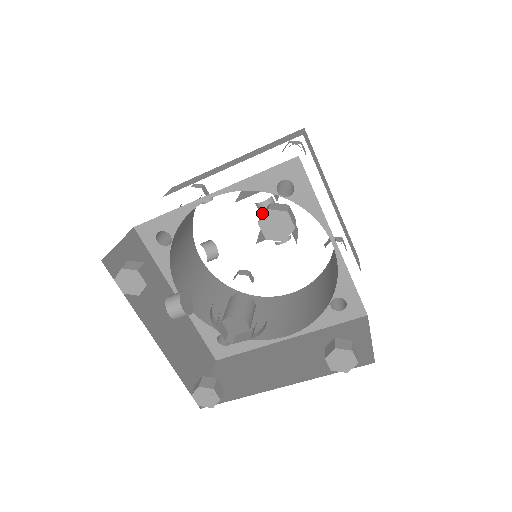
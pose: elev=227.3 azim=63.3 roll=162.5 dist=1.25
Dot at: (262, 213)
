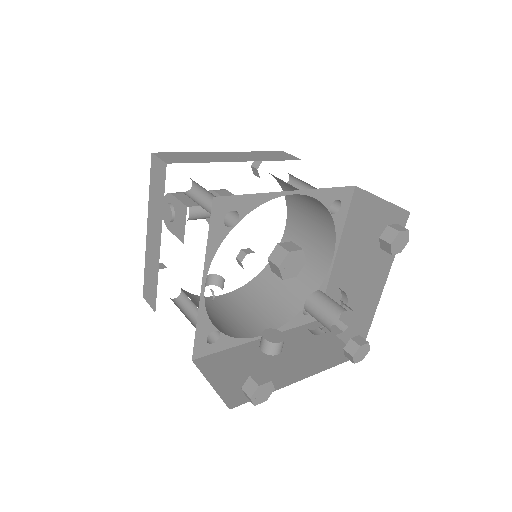
Dot at: (271, 269)
